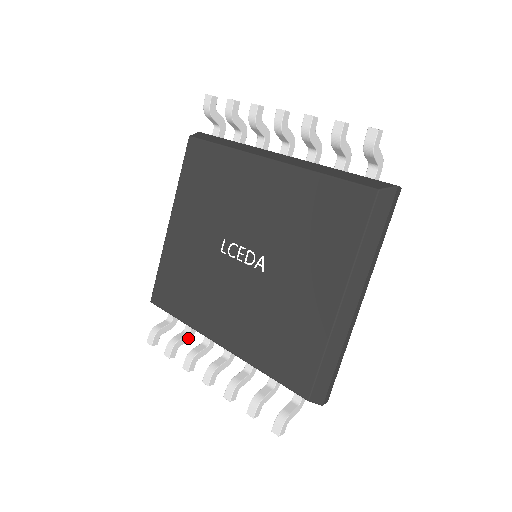
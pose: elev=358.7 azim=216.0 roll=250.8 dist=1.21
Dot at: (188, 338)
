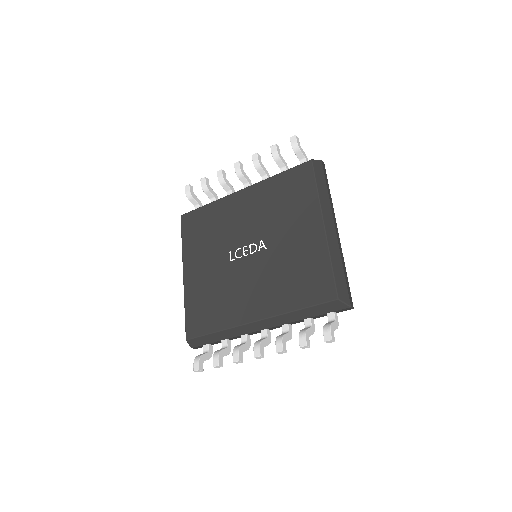
Dot at: (227, 351)
